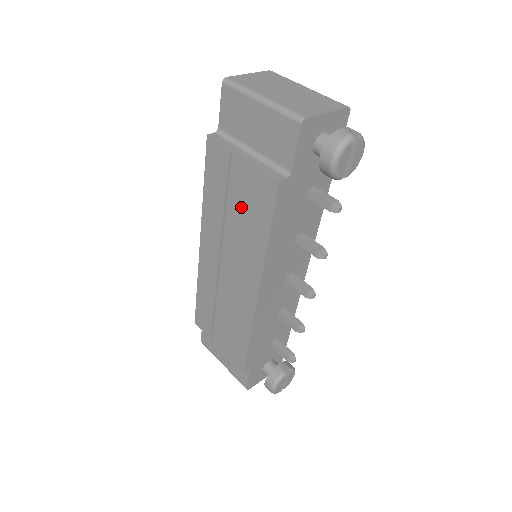
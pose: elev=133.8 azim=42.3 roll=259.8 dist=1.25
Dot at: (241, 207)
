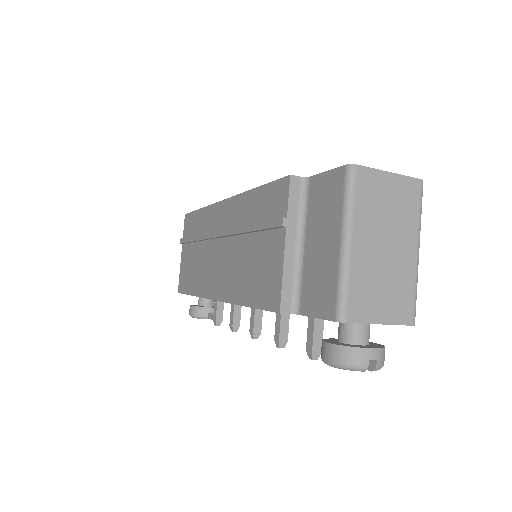
Dot at: (254, 257)
